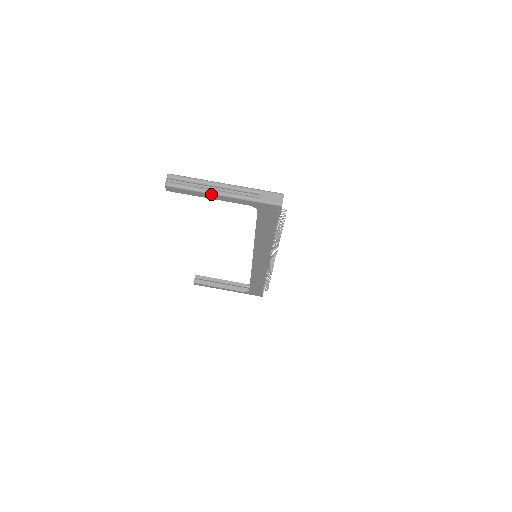
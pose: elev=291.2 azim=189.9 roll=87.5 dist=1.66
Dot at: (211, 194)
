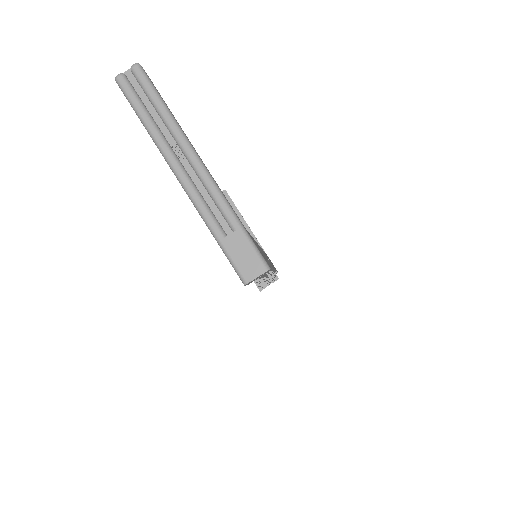
Dot at: (165, 159)
